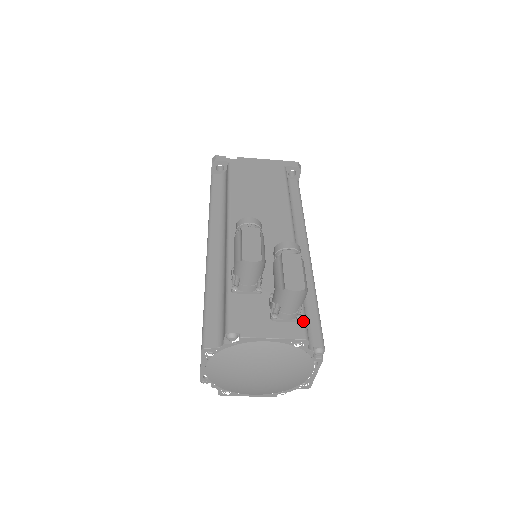
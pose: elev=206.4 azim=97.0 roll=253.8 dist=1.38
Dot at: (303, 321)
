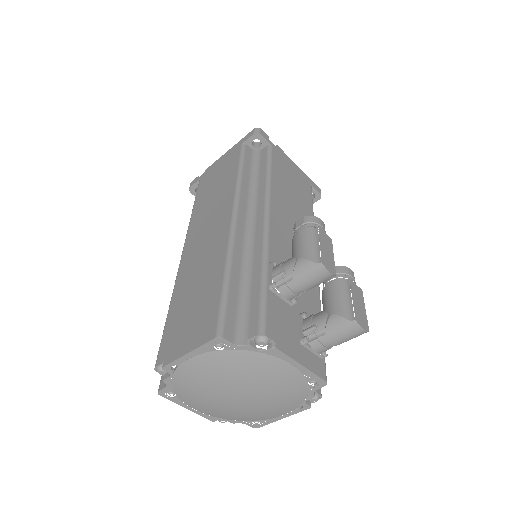
Dot at: occluded
